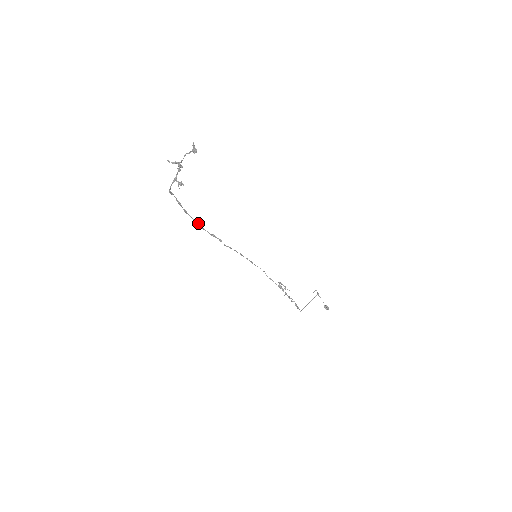
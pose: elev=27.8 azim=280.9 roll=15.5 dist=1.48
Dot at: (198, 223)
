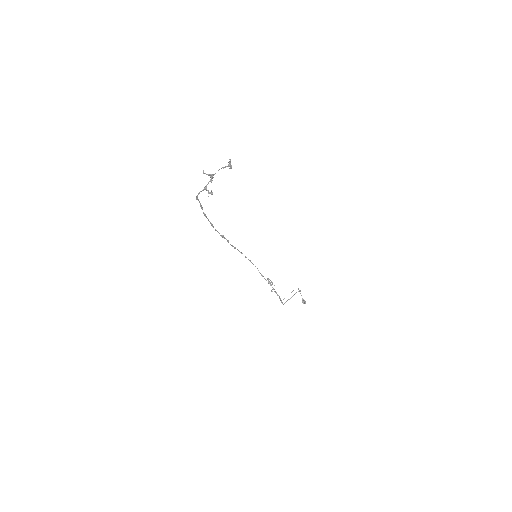
Dot at: occluded
